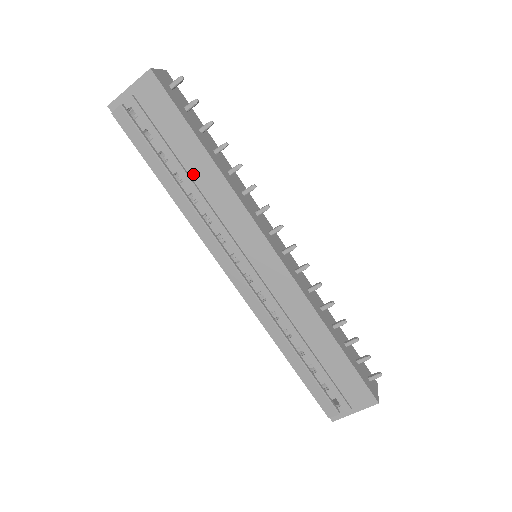
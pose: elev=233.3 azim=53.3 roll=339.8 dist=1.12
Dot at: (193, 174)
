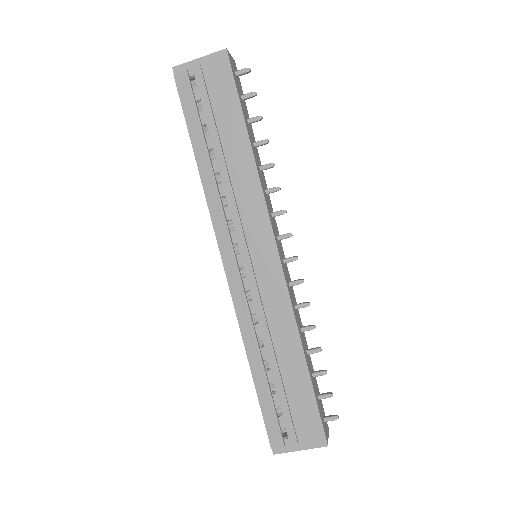
Dot at: (228, 155)
